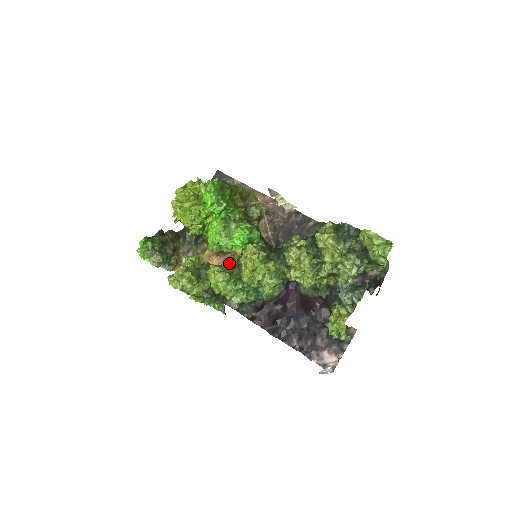
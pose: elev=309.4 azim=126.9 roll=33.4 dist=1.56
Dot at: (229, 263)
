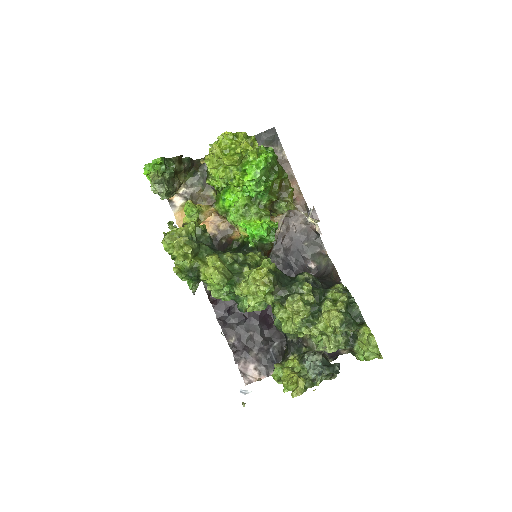
Dot at: (232, 261)
